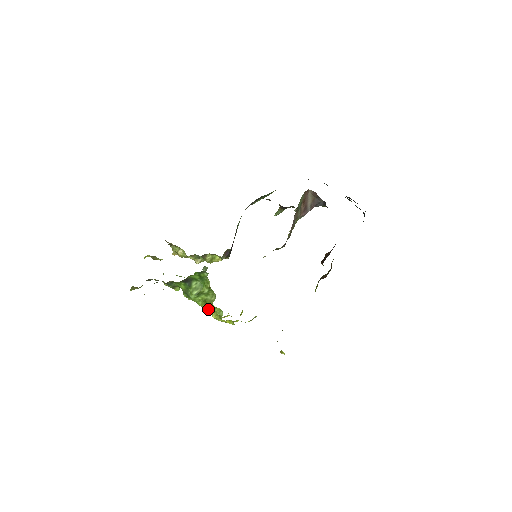
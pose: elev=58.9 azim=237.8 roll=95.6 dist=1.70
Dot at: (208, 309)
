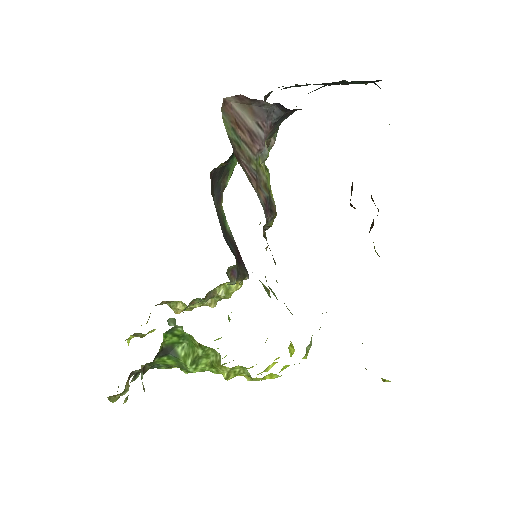
Dot at: (224, 375)
